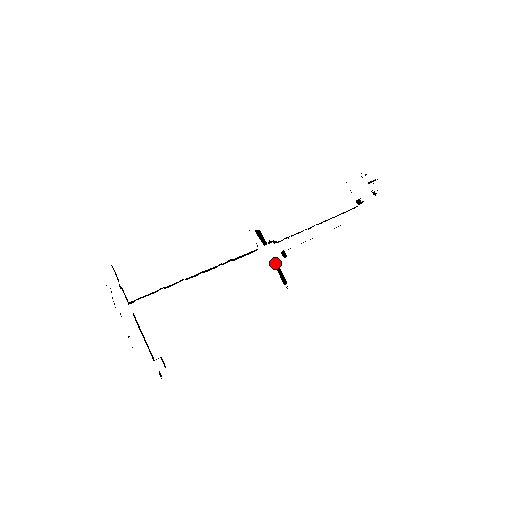
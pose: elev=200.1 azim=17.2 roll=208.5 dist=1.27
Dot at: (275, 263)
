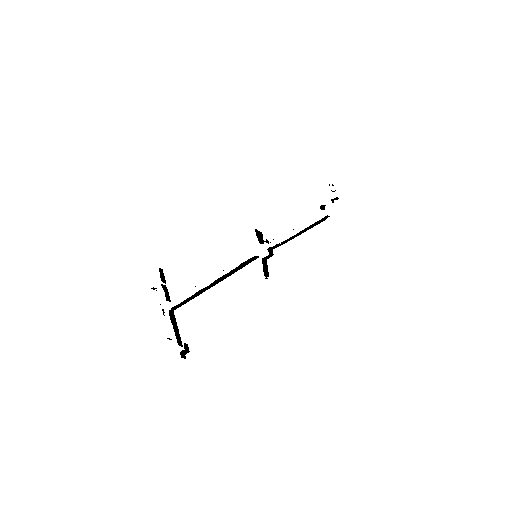
Dot at: (264, 260)
